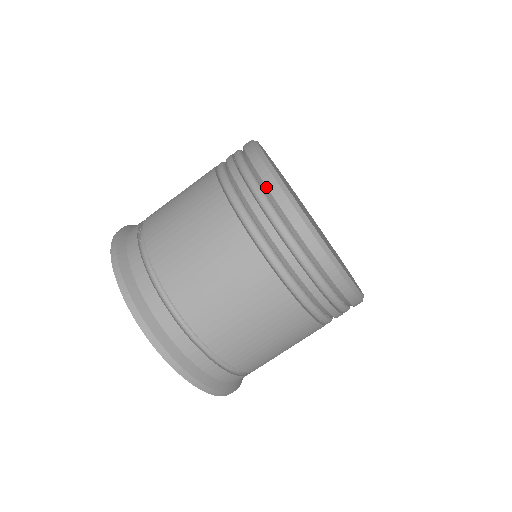
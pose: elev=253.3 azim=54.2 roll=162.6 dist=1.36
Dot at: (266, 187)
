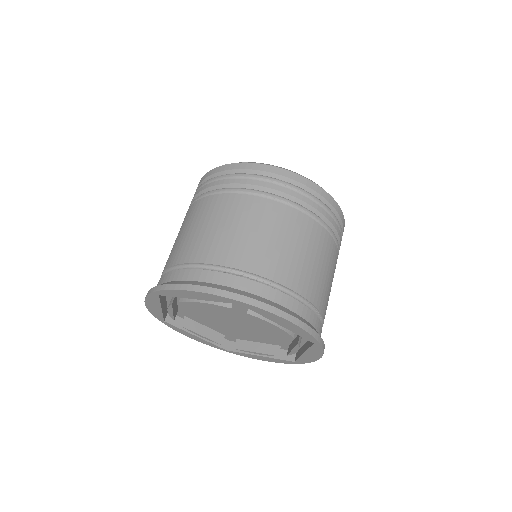
Dot at: occluded
